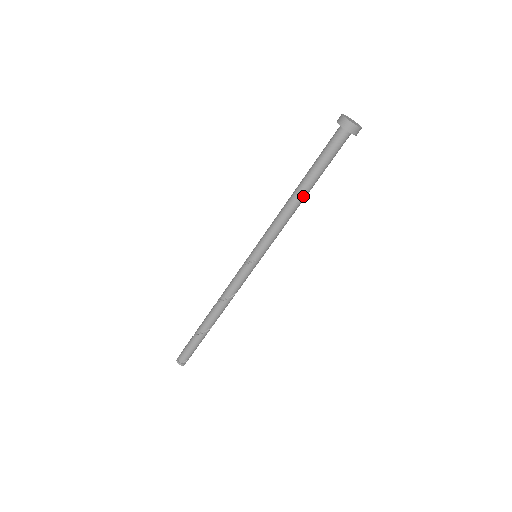
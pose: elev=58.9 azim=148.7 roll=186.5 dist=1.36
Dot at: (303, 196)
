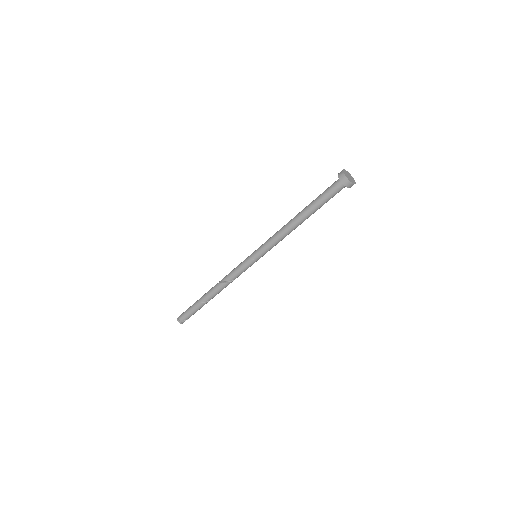
Dot at: (301, 222)
